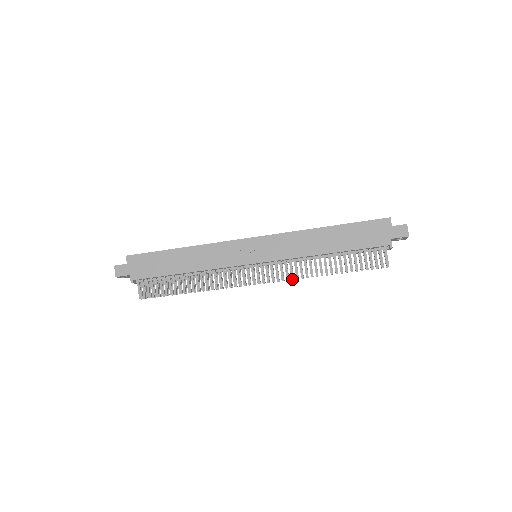
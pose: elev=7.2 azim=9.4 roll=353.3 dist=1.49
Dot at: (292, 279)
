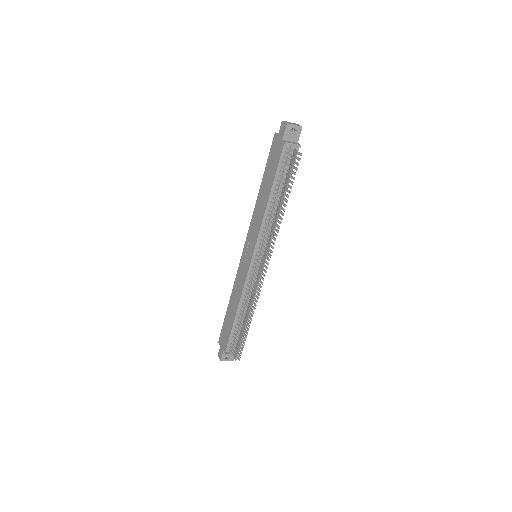
Dot at: (271, 240)
